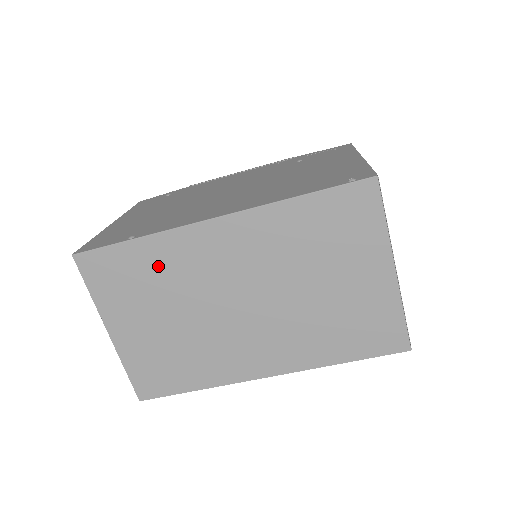
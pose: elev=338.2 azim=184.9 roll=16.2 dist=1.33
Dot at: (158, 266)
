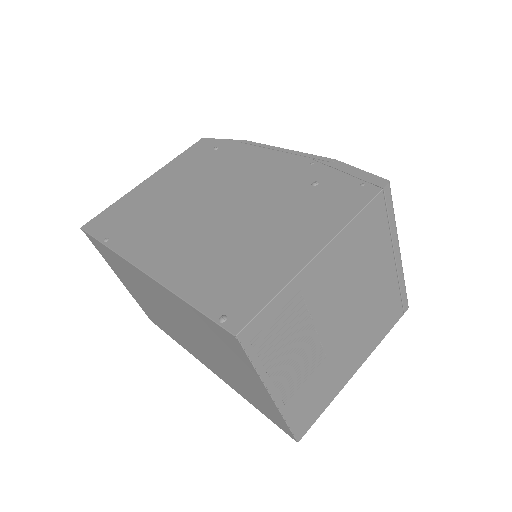
Dot at: (124, 268)
